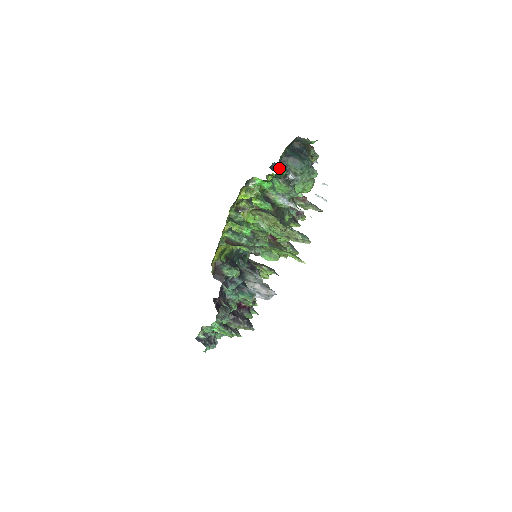
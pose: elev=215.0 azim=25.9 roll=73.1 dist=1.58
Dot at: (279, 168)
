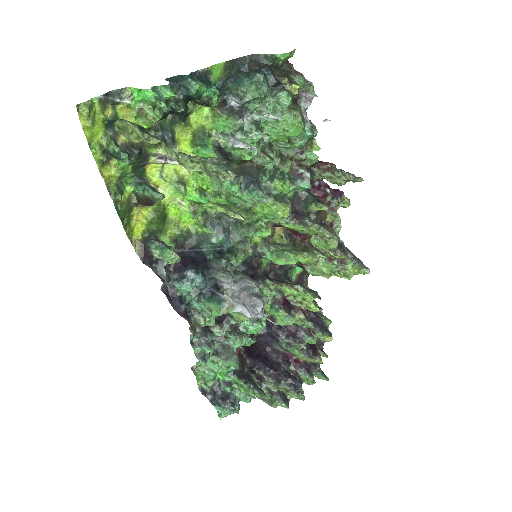
Dot at: (185, 80)
